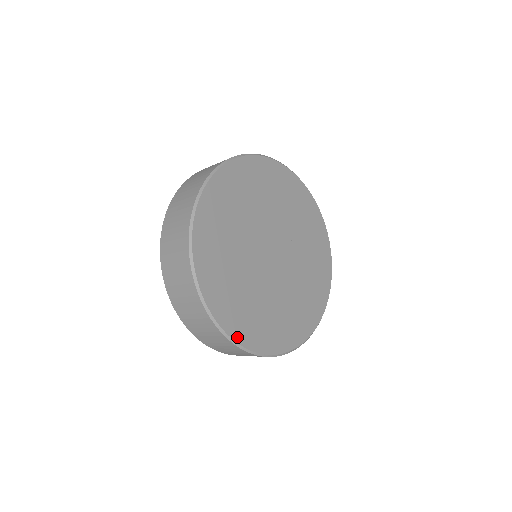
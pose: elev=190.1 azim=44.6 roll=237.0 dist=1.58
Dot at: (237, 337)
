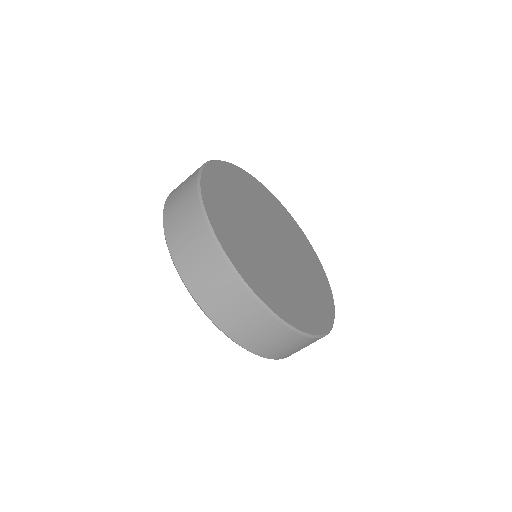
Dot at: (276, 311)
